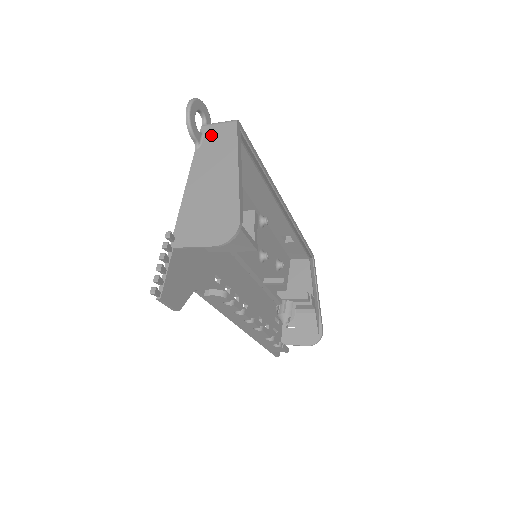
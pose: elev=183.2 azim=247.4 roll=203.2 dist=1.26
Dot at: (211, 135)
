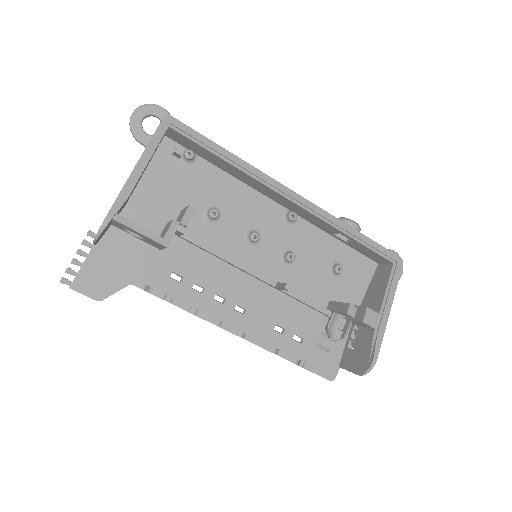
Dot at: occluded
